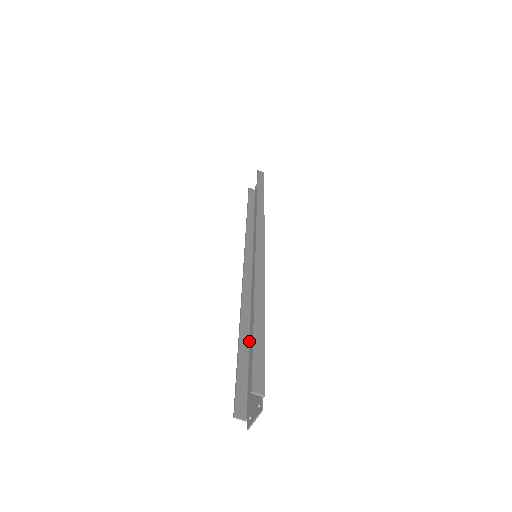
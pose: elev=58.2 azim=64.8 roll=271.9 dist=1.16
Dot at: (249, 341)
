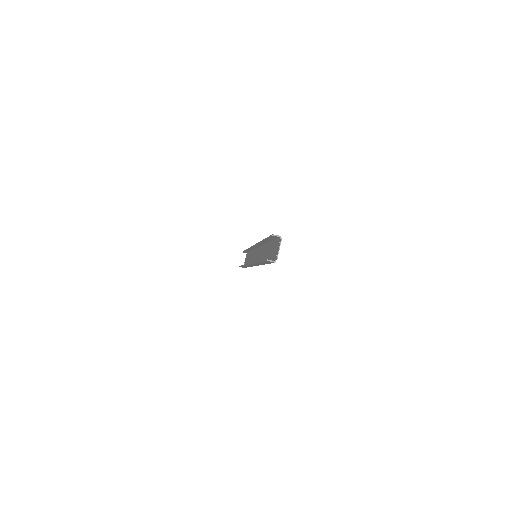
Dot at: occluded
